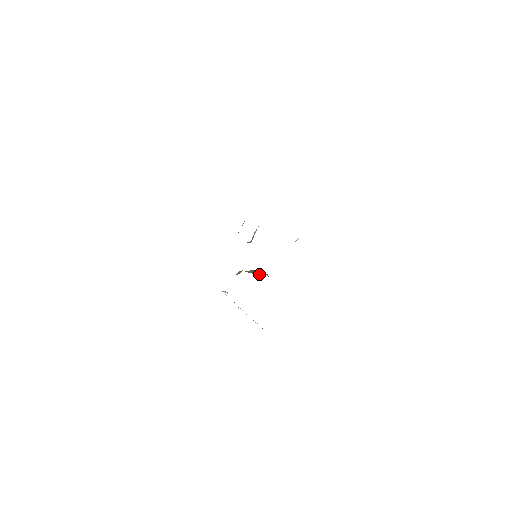
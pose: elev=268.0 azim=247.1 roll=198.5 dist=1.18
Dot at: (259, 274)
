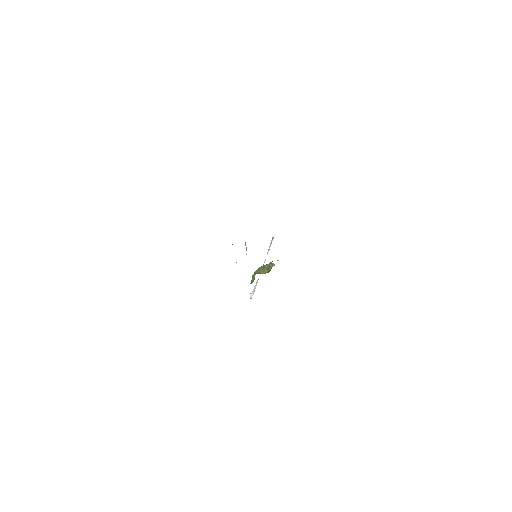
Dot at: (268, 271)
